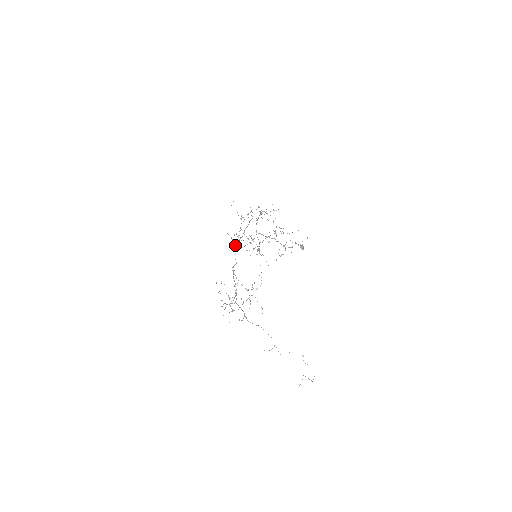
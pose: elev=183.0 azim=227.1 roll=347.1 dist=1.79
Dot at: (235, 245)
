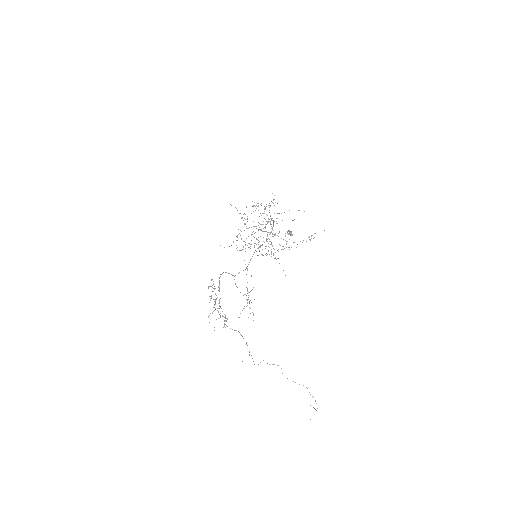
Dot at: occluded
